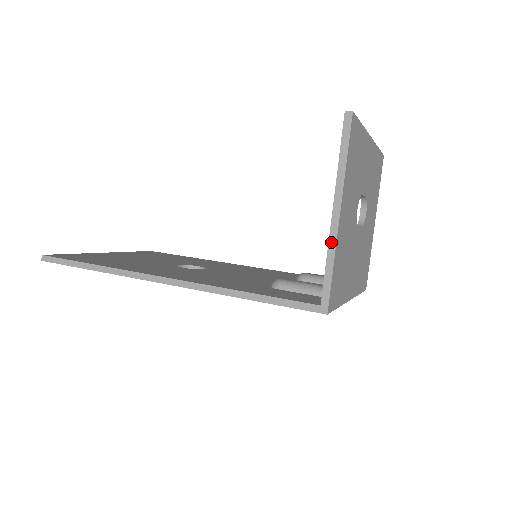
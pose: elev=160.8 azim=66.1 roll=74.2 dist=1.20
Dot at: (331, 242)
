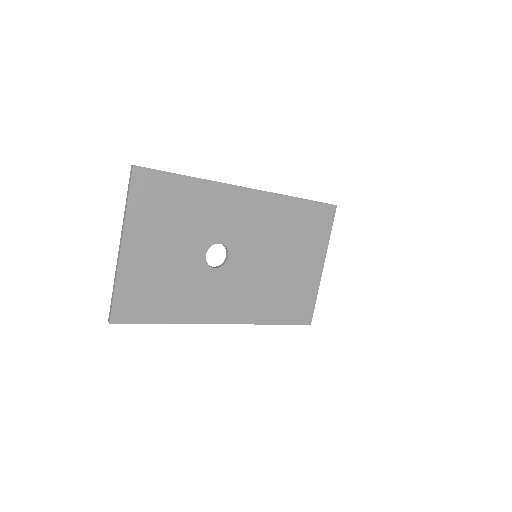
Dot at: occluded
